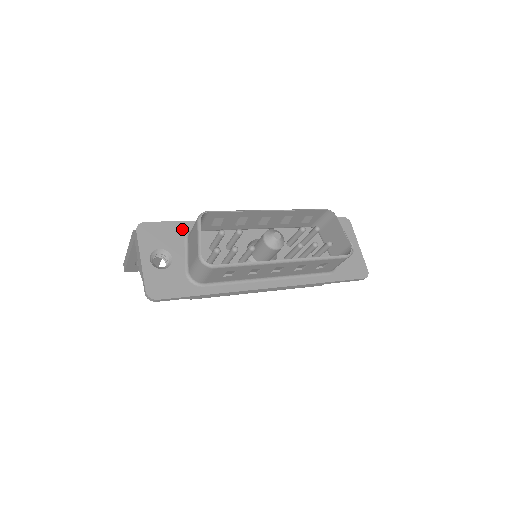
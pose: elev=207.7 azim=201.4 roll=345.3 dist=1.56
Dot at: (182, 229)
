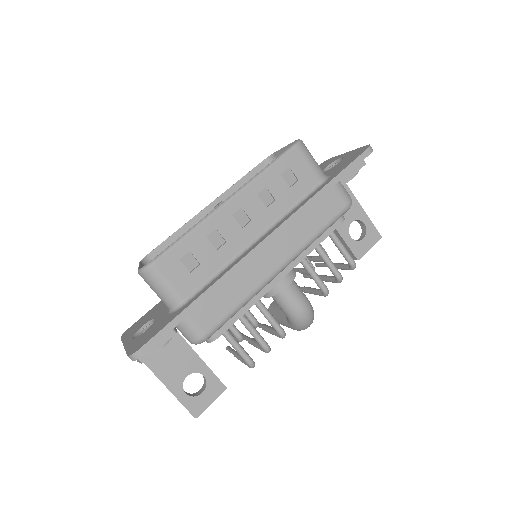
Dot at: occluded
